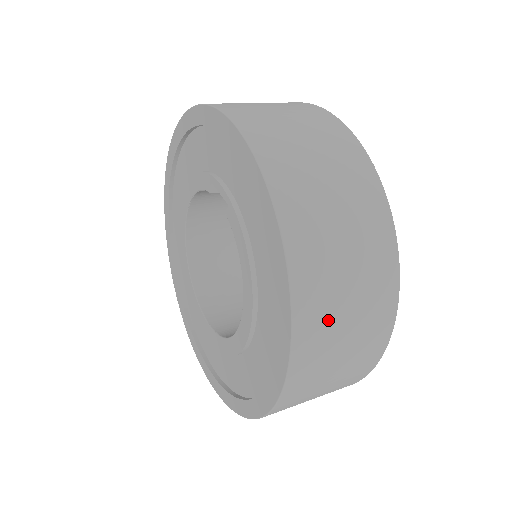
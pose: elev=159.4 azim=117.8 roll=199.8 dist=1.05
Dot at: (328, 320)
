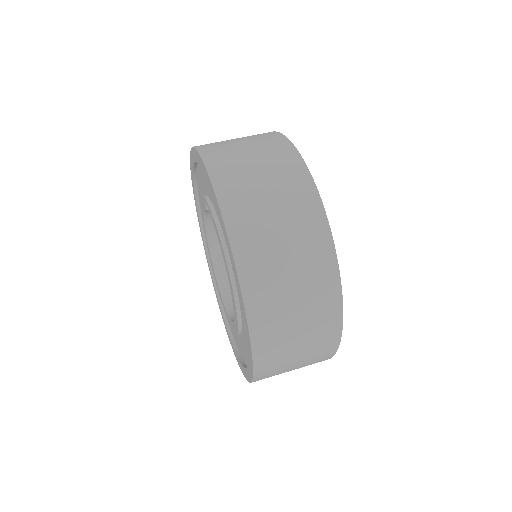
Dot at: (273, 286)
